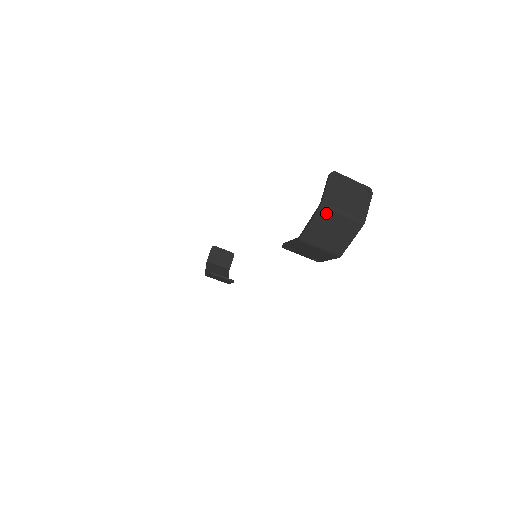
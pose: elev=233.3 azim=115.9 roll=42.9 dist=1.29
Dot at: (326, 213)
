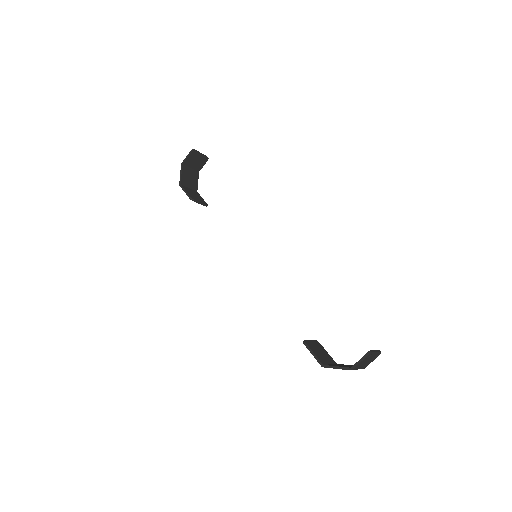
Dot at: occluded
